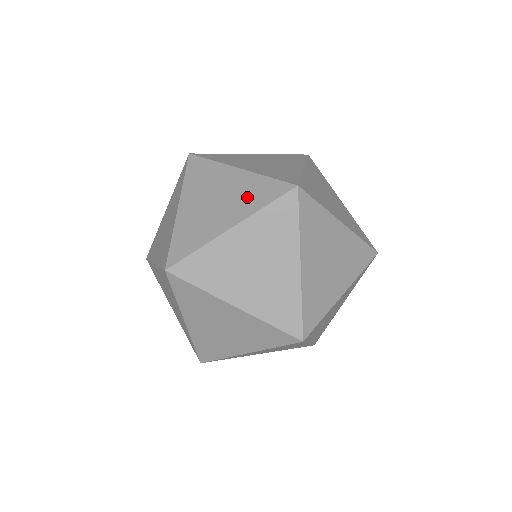
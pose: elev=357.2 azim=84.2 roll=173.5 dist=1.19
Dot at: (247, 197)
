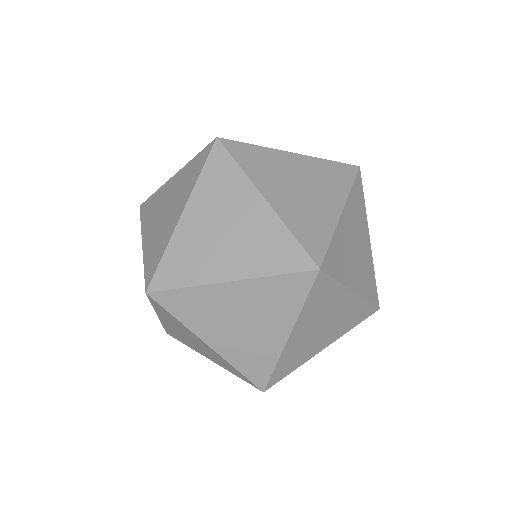
Dot at: (220, 362)
